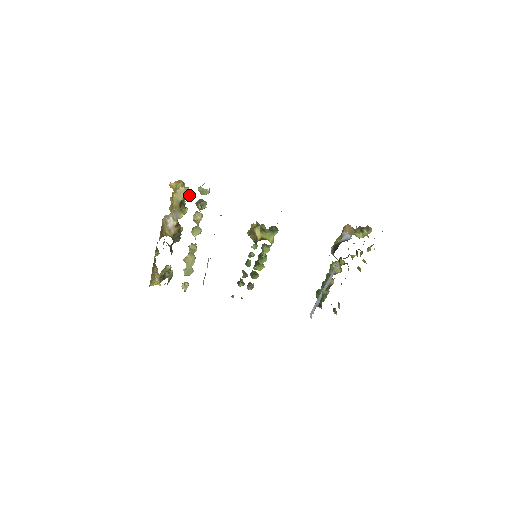
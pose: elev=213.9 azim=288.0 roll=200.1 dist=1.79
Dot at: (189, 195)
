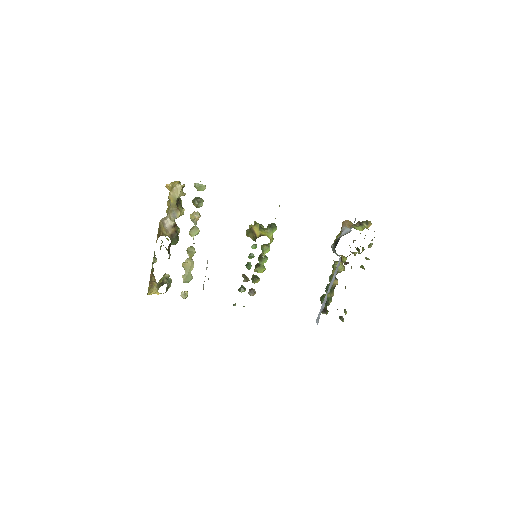
Dot at: occluded
